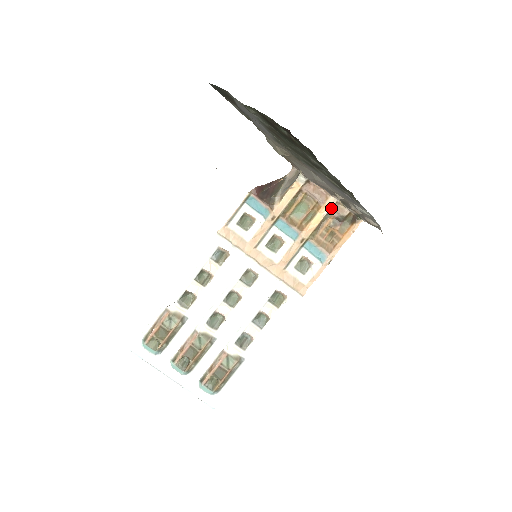
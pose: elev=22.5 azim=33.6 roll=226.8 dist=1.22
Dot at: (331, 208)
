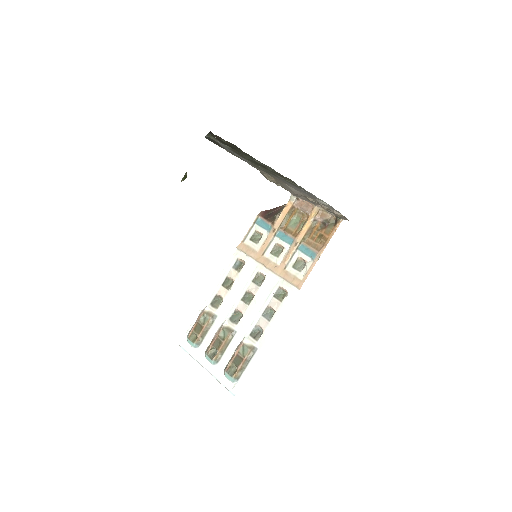
Dot at: (316, 215)
